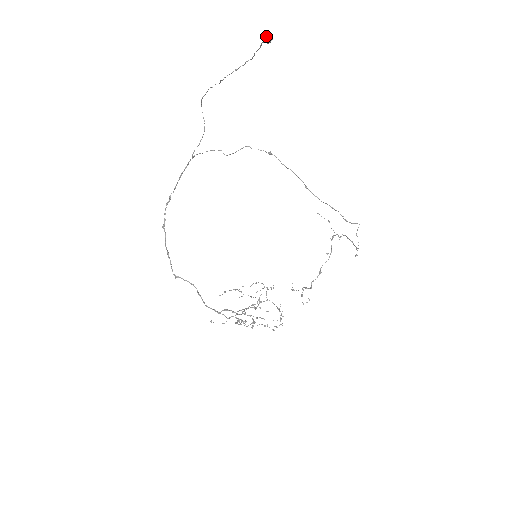
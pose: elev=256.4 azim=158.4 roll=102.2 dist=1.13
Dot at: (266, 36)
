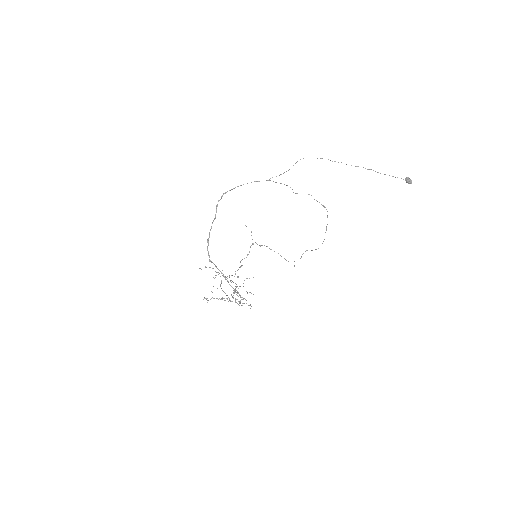
Dot at: occluded
